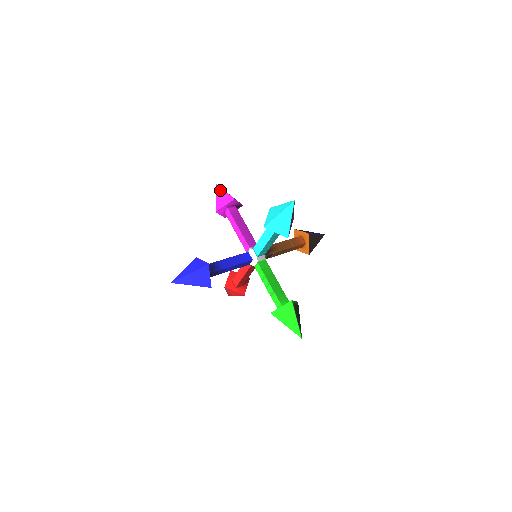
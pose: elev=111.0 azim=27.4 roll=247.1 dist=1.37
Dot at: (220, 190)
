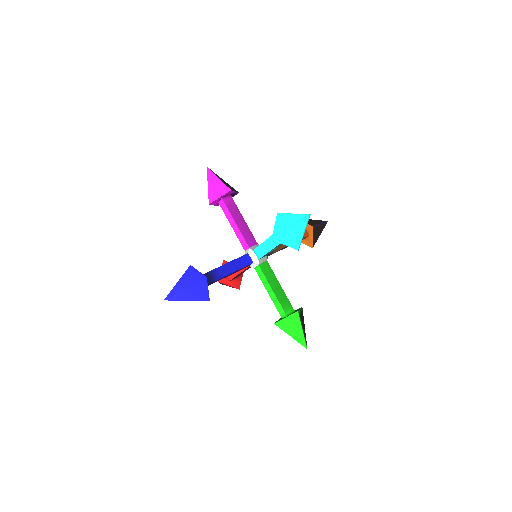
Dot at: (213, 176)
